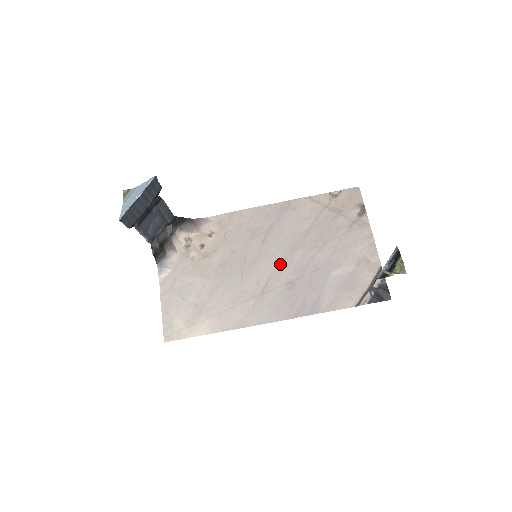
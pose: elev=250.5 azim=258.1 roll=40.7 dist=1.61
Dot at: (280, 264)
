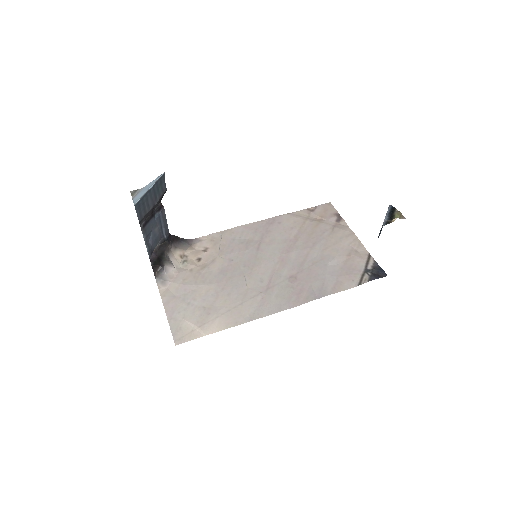
Dot at: (278, 264)
